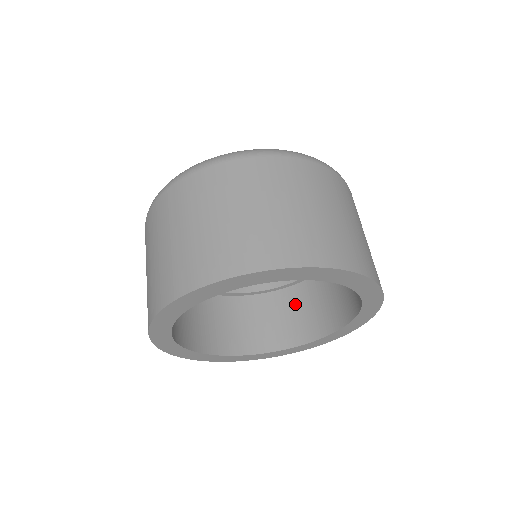
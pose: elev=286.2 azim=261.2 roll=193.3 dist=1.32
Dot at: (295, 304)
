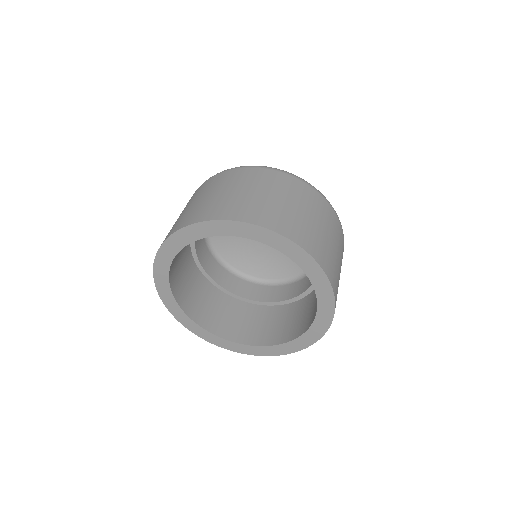
Dot at: (254, 317)
